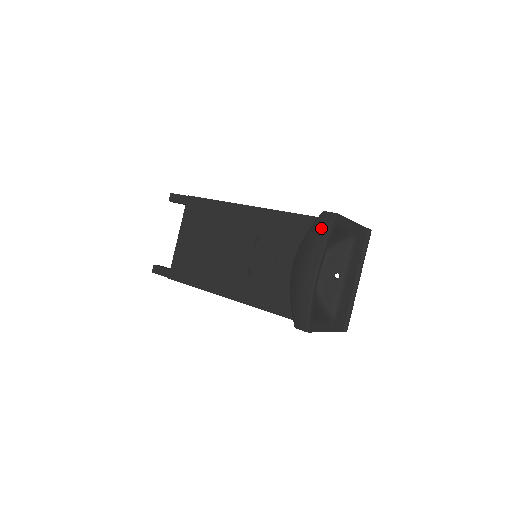
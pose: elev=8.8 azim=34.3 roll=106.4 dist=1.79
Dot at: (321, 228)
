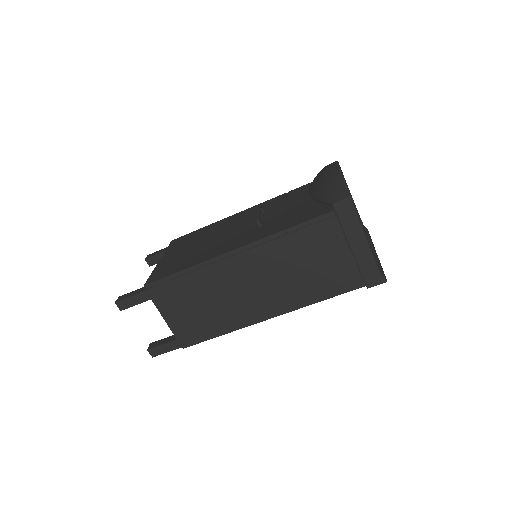
Dot at: occluded
